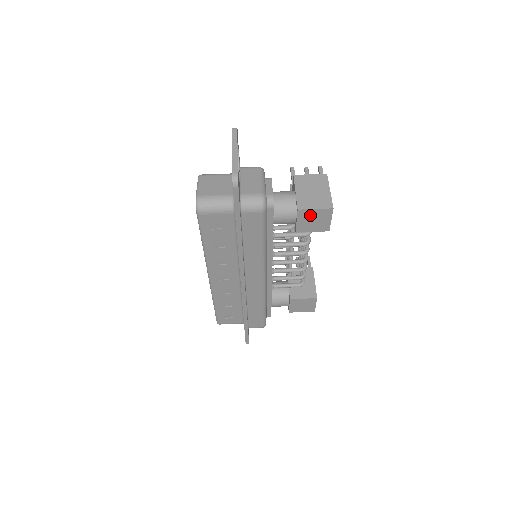
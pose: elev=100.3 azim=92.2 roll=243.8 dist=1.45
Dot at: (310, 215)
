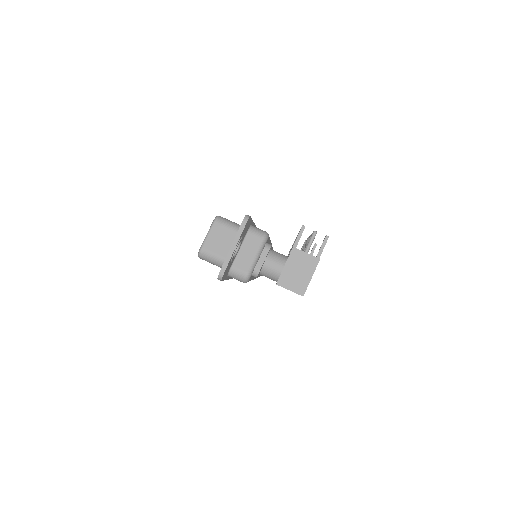
Dot at: occluded
